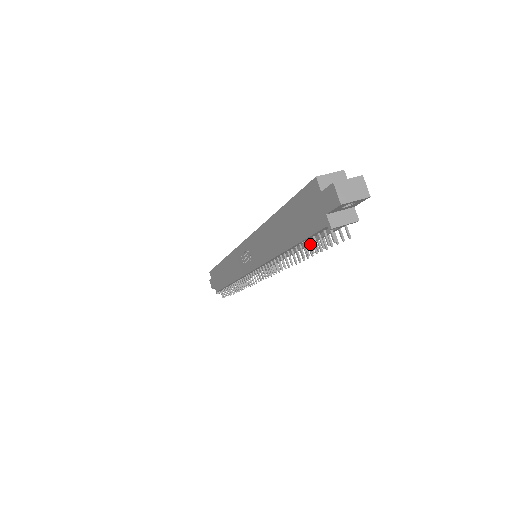
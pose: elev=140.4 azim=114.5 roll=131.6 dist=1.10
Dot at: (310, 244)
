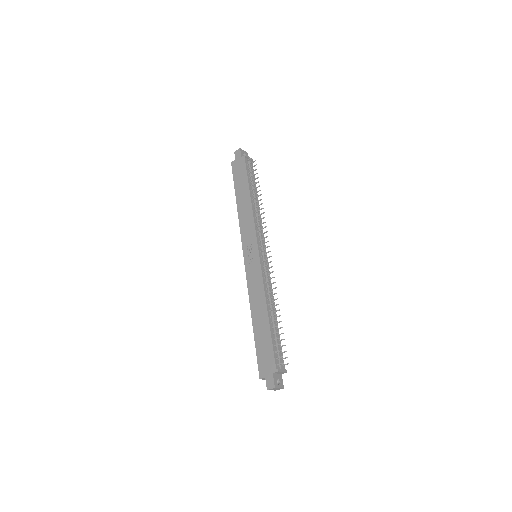
Dot at: (251, 176)
